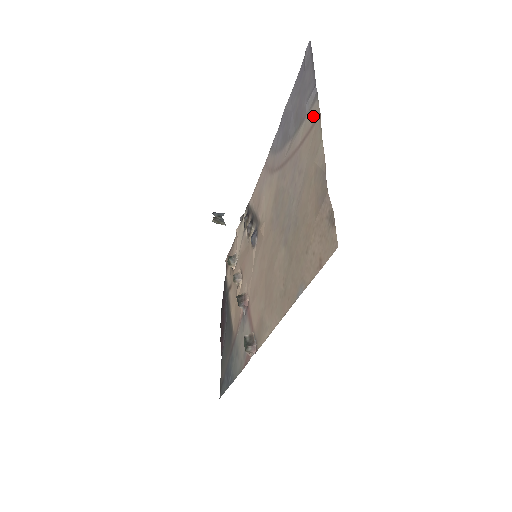
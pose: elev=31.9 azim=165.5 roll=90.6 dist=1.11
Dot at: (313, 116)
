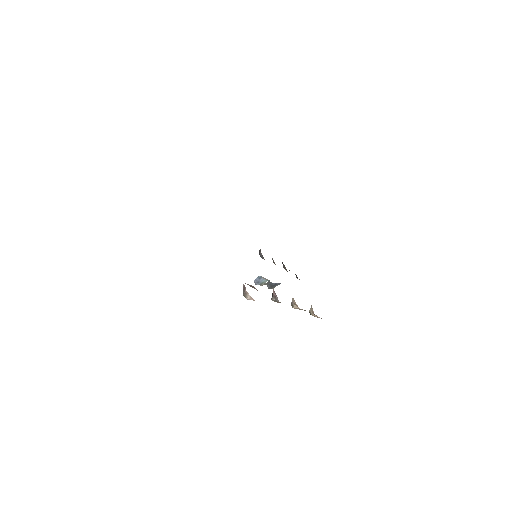
Dot at: occluded
